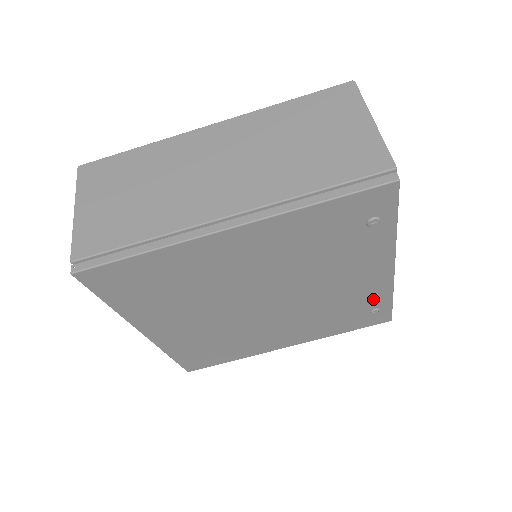
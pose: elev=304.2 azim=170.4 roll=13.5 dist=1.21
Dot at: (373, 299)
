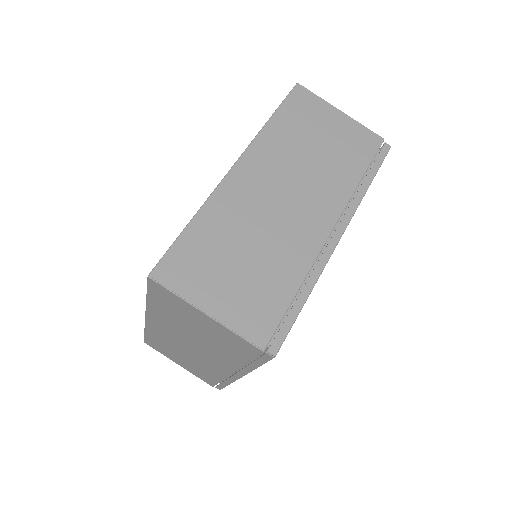
Dot at: occluded
